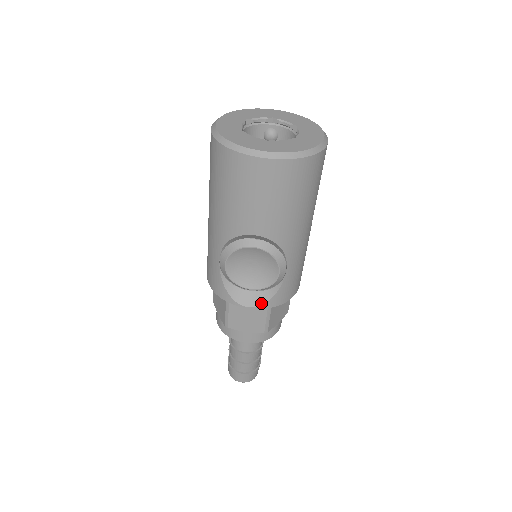
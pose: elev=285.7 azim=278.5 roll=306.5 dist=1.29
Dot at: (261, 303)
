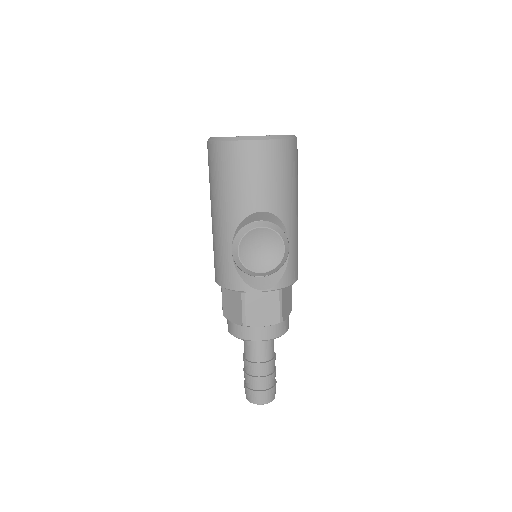
Dot at: (274, 284)
